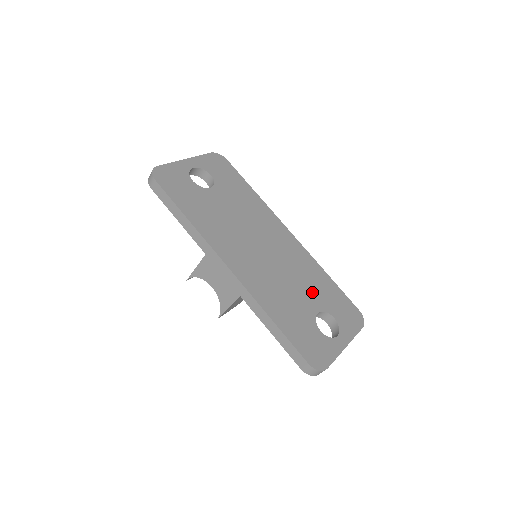
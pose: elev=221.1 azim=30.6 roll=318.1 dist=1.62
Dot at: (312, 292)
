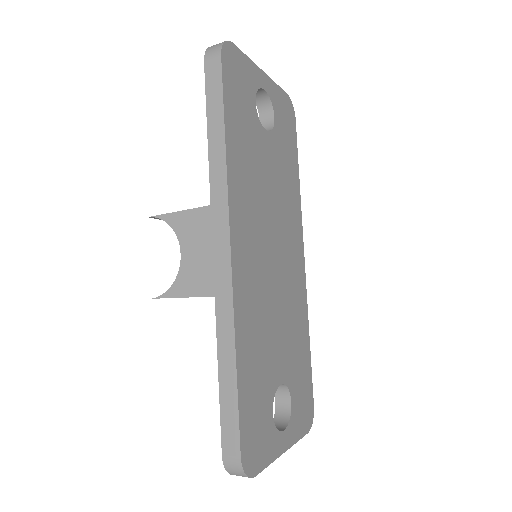
Dot at: (289, 351)
